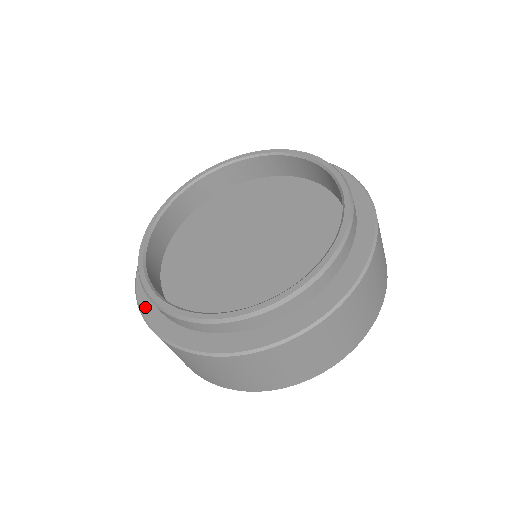
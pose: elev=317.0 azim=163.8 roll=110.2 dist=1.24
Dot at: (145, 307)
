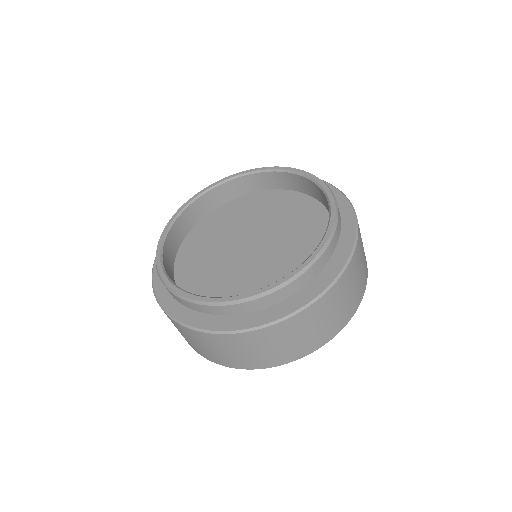
Dot at: occluded
